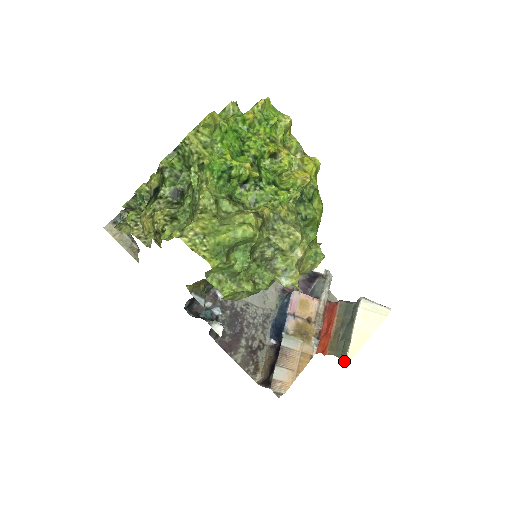
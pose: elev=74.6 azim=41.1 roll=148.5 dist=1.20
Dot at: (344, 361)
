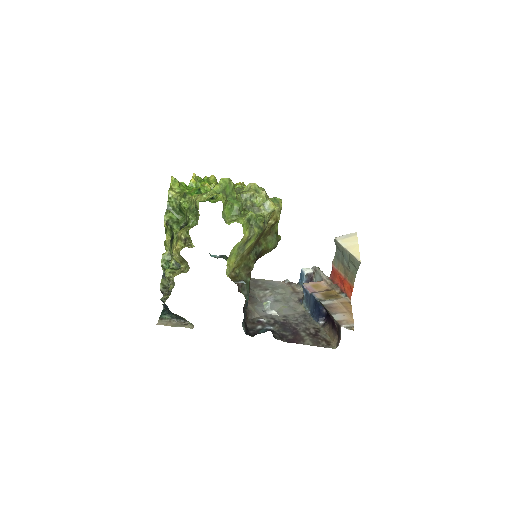
Dot at: (358, 262)
